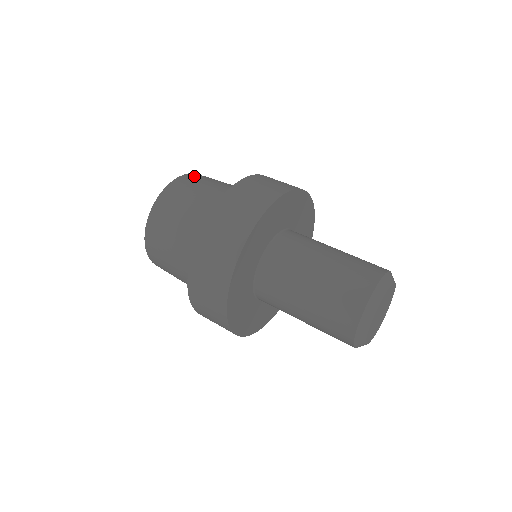
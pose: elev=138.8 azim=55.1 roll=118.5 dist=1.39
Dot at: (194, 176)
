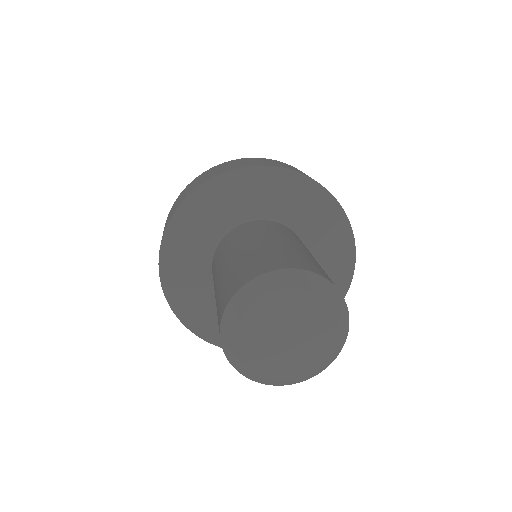
Dot at: occluded
